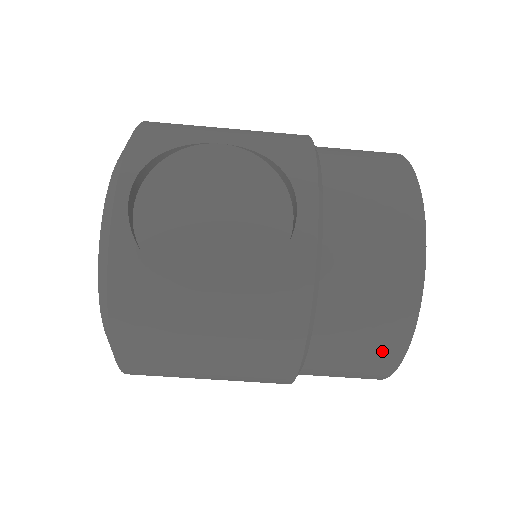
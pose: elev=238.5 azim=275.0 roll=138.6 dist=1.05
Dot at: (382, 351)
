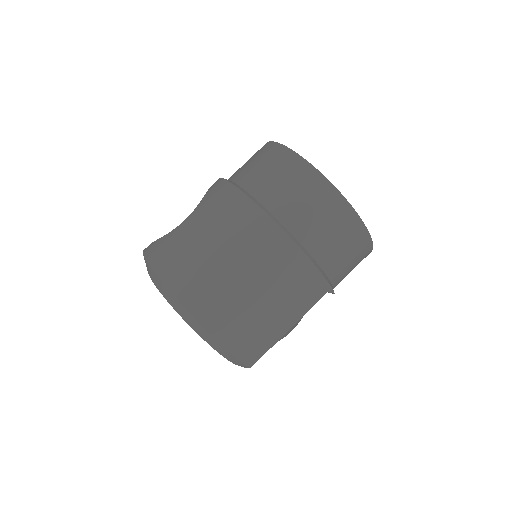
Dot at: (285, 164)
